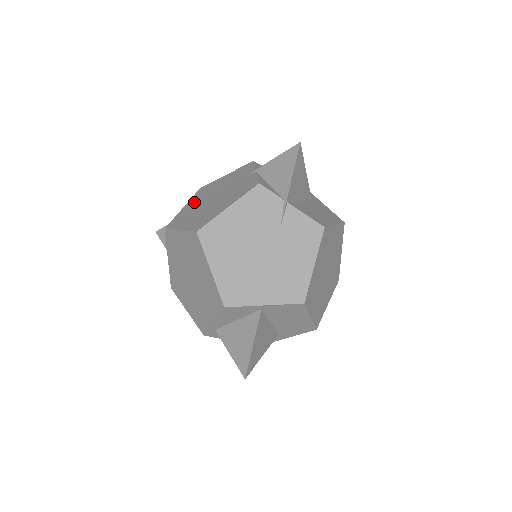
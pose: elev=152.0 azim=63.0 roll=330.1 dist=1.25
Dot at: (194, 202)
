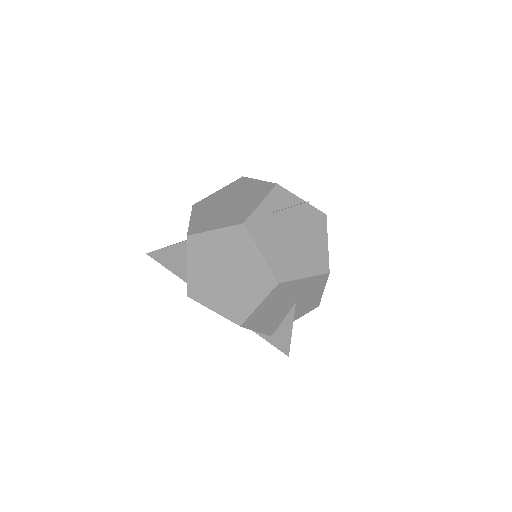
Dot at: occluded
